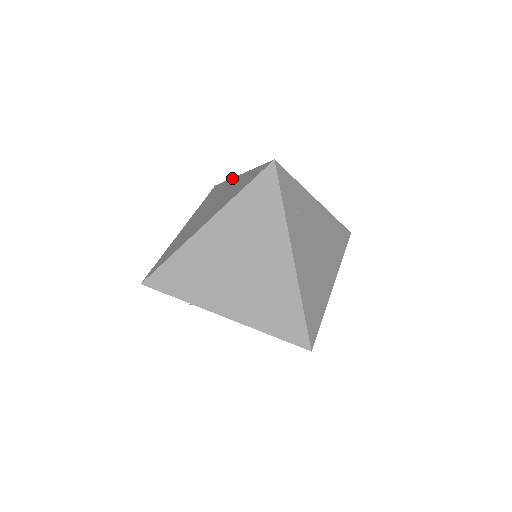
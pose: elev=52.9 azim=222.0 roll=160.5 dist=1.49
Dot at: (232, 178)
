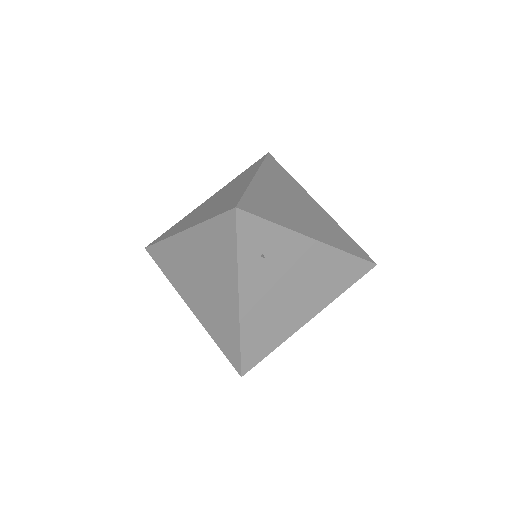
Dot at: (257, 169)
